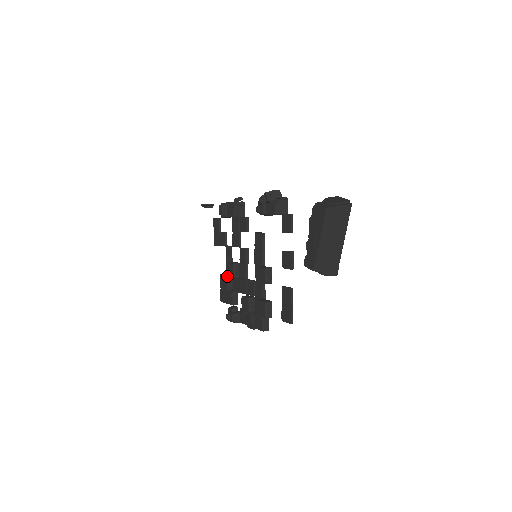
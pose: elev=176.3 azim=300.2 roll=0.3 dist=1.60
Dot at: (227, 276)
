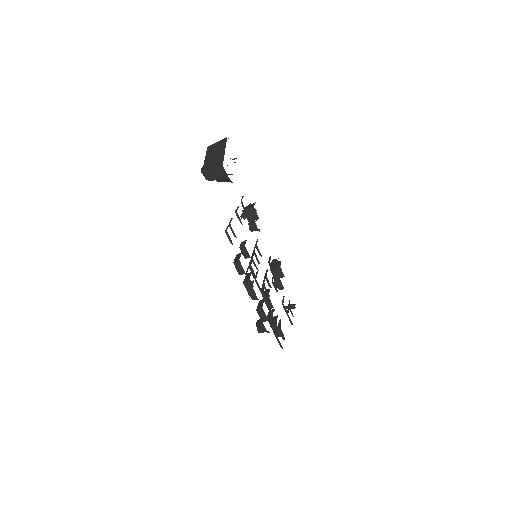
Dot at: occluded
